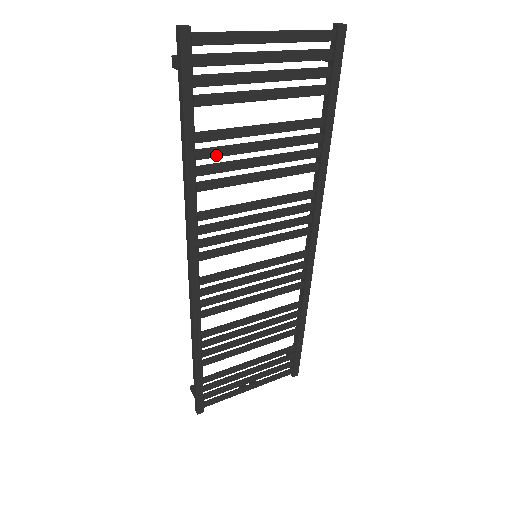
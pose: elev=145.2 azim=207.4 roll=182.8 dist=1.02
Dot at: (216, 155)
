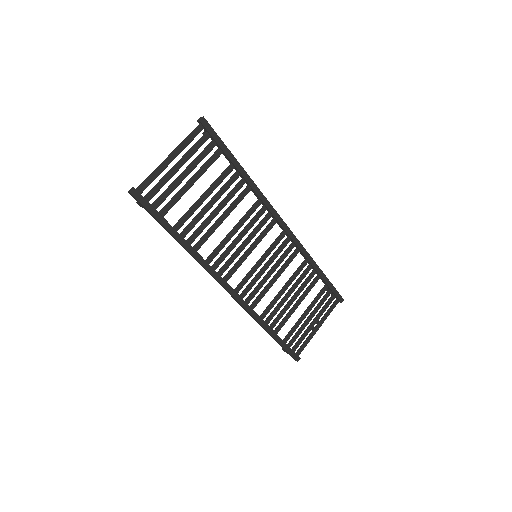
Dot at: (192, 228)
